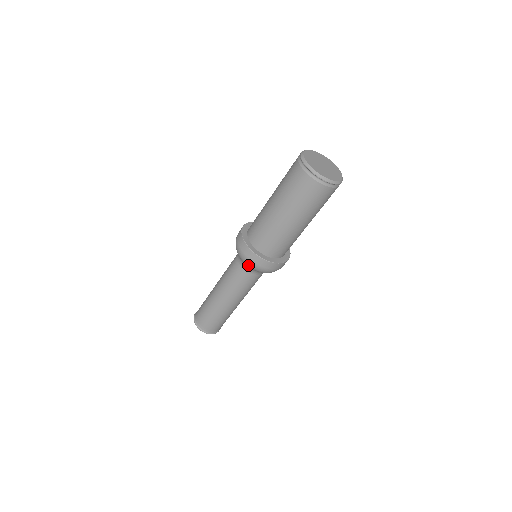
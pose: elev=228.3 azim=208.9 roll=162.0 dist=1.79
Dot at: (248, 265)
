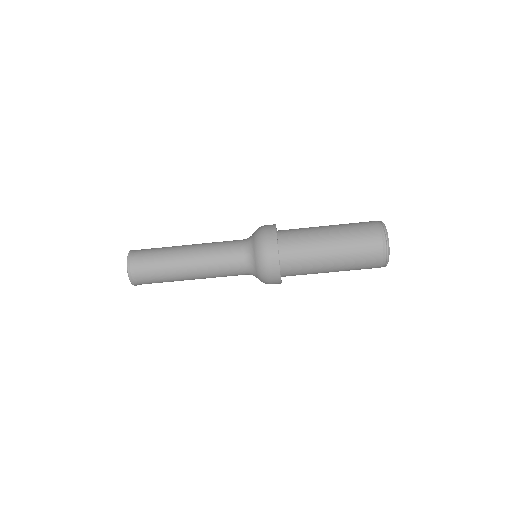
Dot at: (259, 256)
